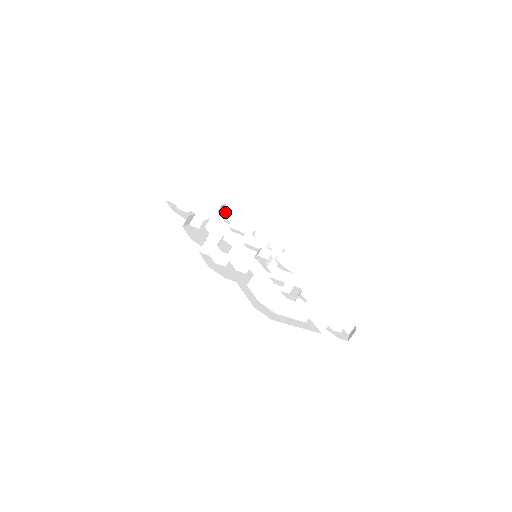
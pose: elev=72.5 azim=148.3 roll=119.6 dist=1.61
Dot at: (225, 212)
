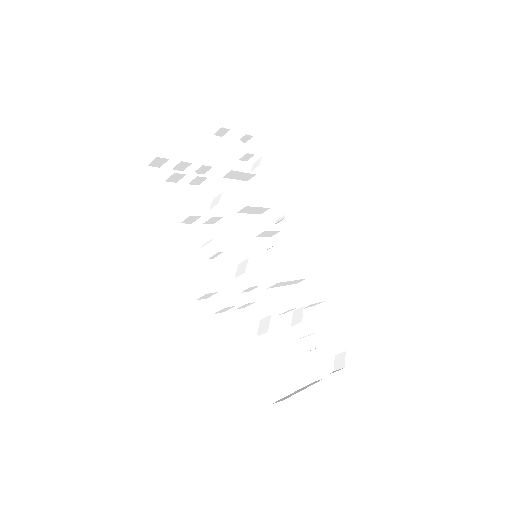
Dot at: (218, 134)
